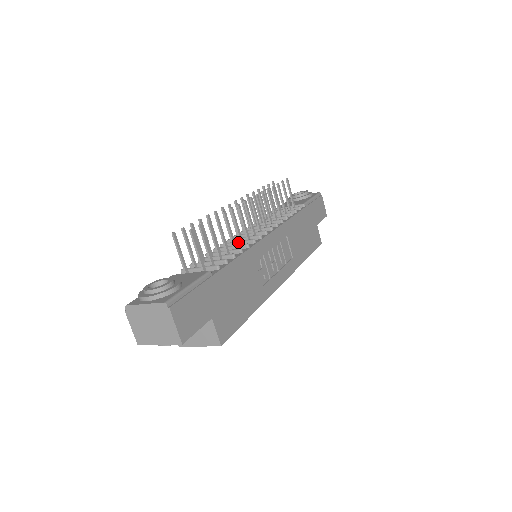
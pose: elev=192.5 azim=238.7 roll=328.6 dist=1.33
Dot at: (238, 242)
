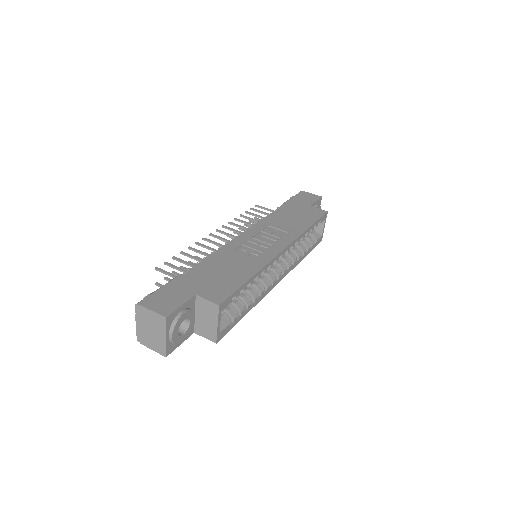
Dot at: occluded
